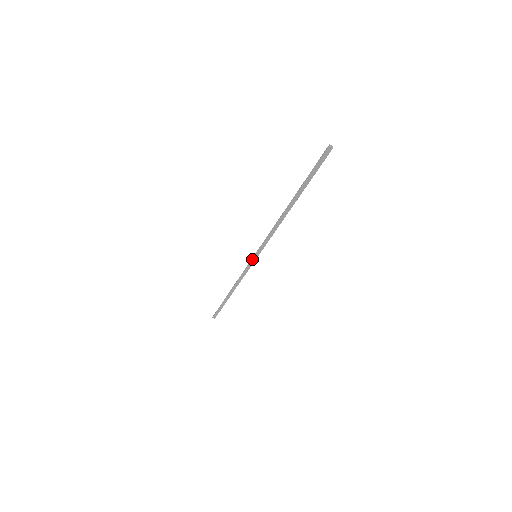
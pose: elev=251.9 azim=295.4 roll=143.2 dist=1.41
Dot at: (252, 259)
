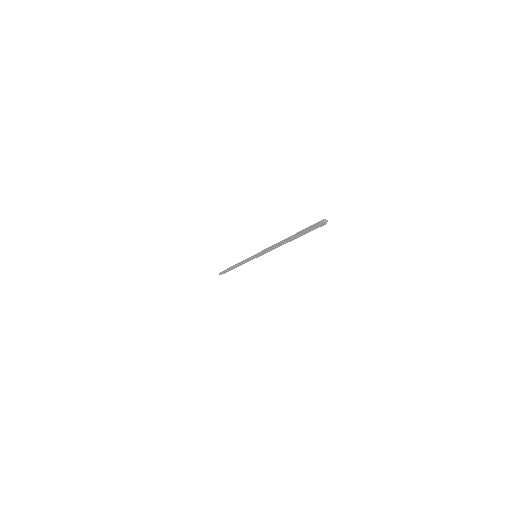
Dot at: (252, 257)
